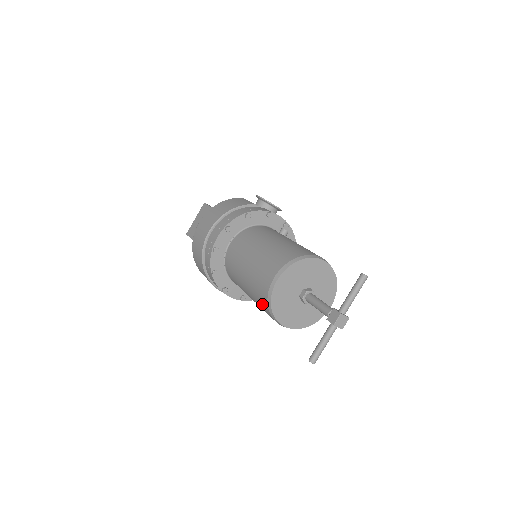
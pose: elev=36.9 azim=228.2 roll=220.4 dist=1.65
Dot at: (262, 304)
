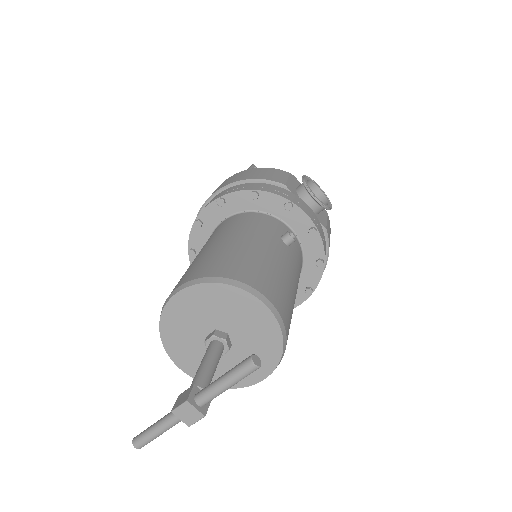
Dot at: occluded
